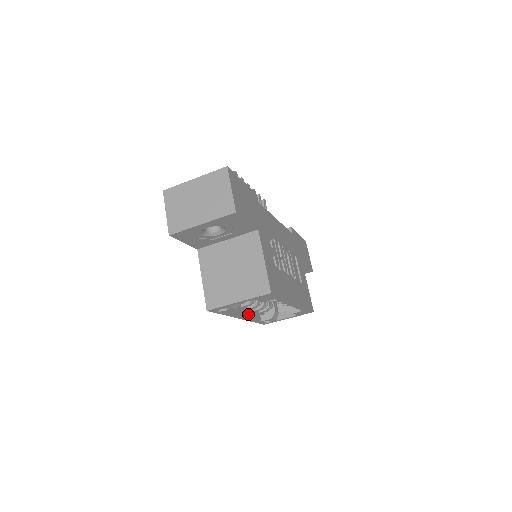
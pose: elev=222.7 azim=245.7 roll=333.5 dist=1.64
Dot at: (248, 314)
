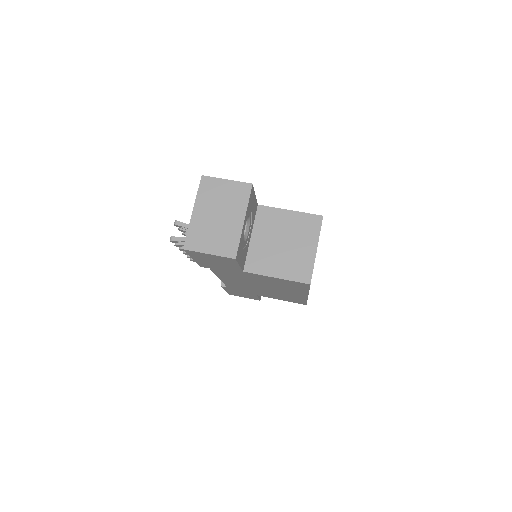
Dot at: occluded
